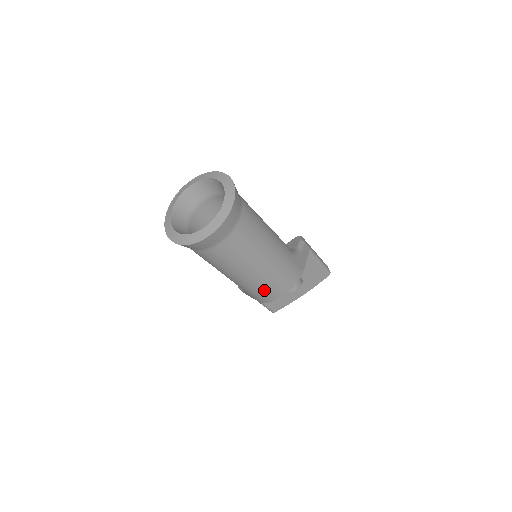
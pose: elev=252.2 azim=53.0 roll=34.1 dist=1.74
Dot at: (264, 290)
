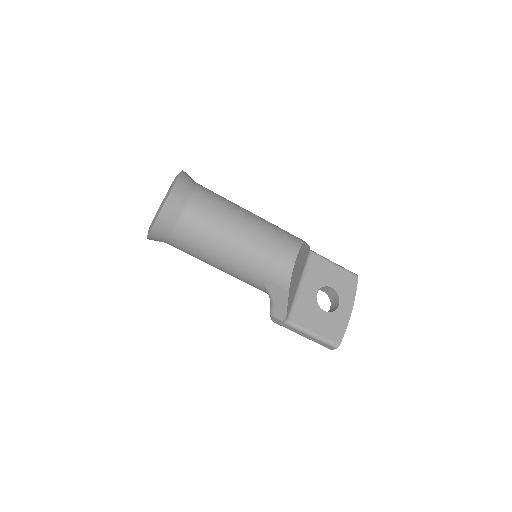
Dot at: (272, 254)
